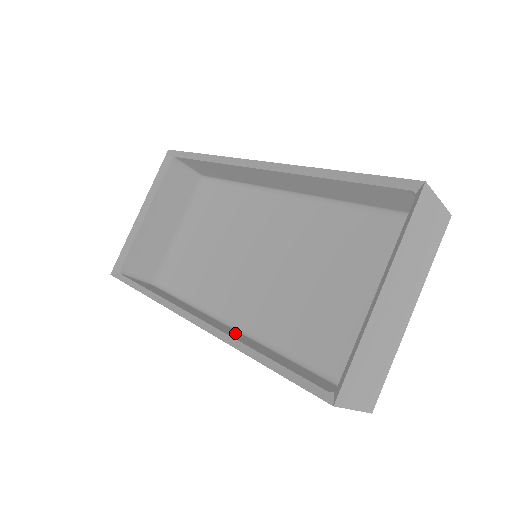
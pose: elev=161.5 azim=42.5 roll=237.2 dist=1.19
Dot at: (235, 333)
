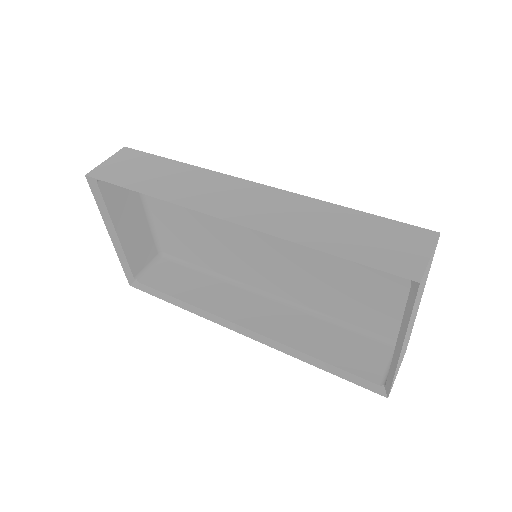
Dot at: (275, 315)
